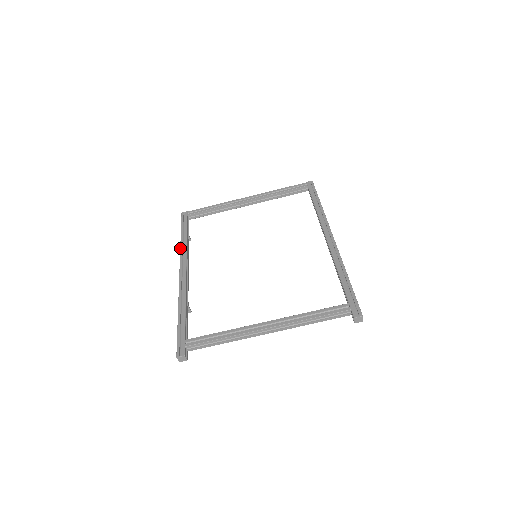
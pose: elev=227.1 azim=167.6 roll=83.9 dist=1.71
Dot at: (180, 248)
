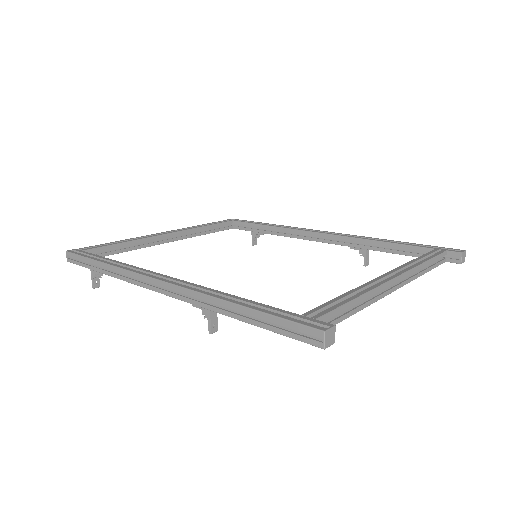
Dot at: (118, 266)
